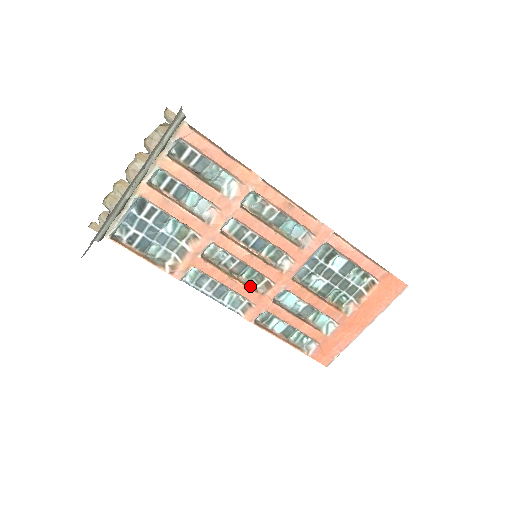
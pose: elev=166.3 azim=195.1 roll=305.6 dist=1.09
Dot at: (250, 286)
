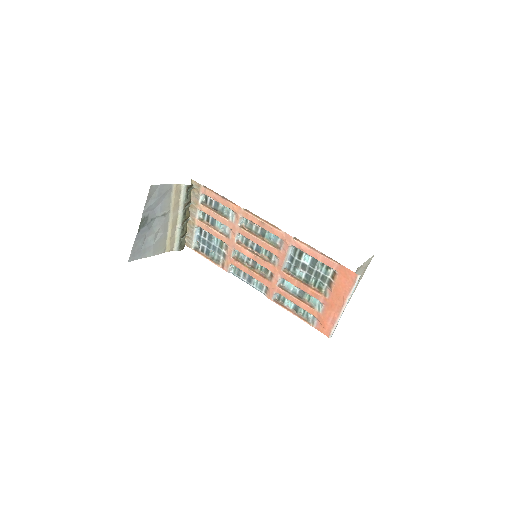
Dot at: (263, 276)
